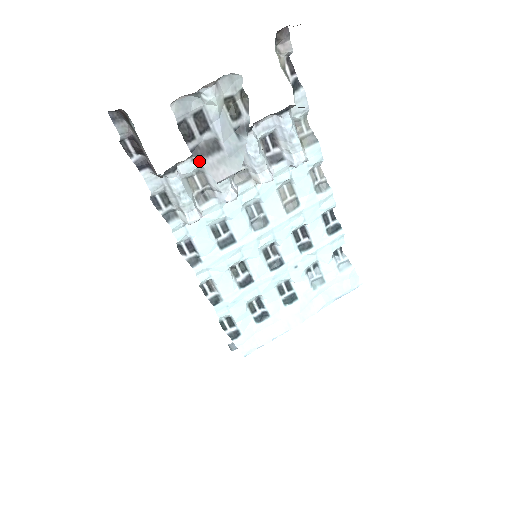
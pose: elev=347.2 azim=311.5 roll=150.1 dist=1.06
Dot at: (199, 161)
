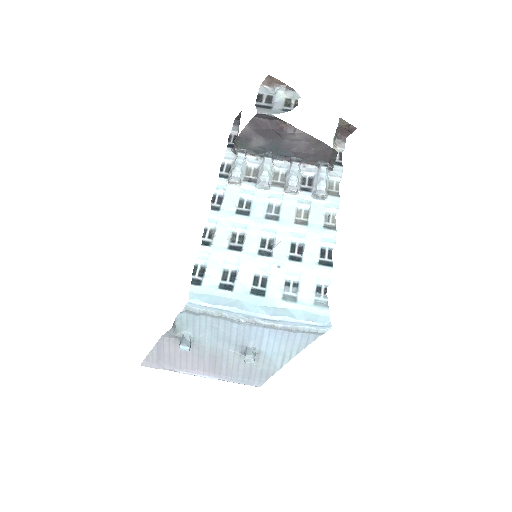
Dot at: (256, 107)
